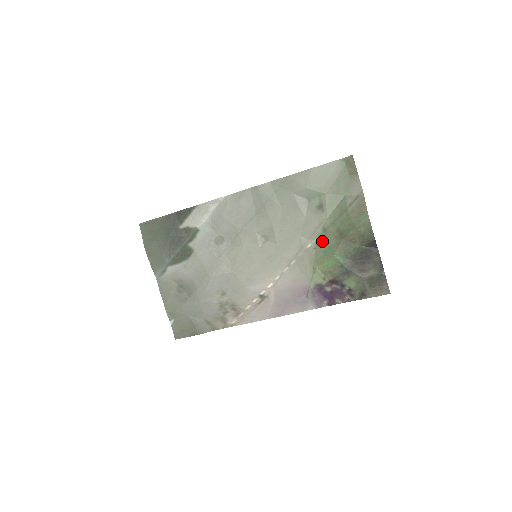
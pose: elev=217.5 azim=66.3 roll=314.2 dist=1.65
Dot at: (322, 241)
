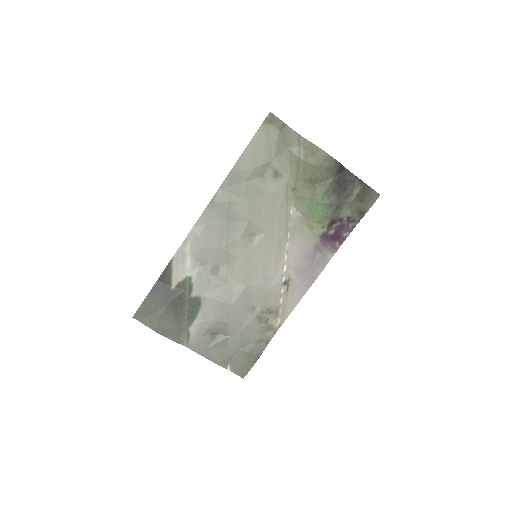
Dot at: (299, 200)
